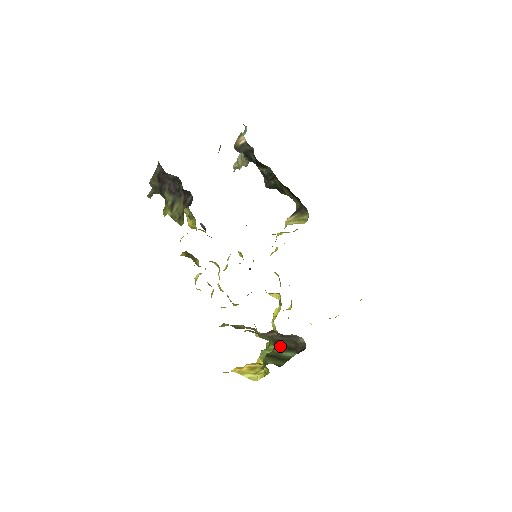
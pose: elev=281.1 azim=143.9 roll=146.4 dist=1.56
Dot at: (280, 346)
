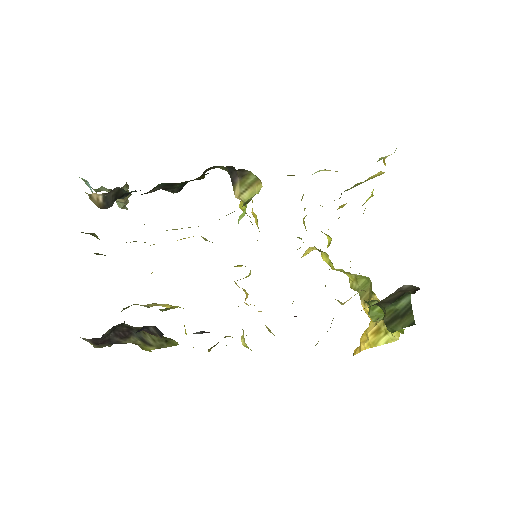
Dot at: (387, 304)
